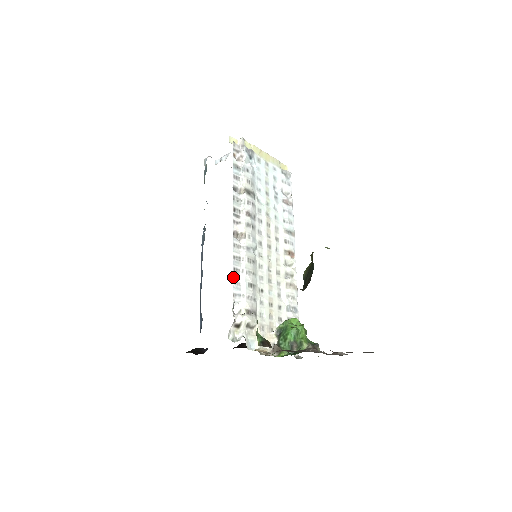
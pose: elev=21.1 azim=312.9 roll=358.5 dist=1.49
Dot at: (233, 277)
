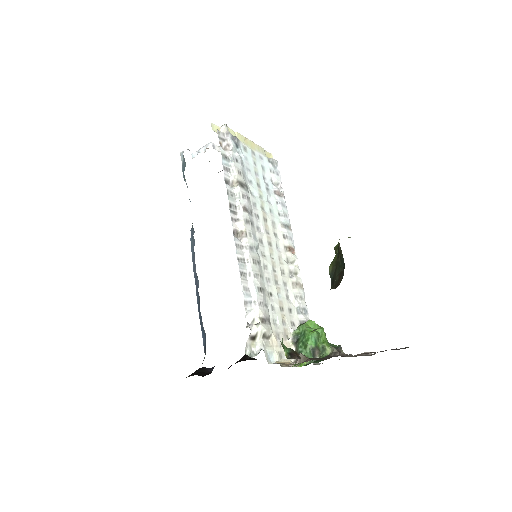
Dot at: (241, 282)
